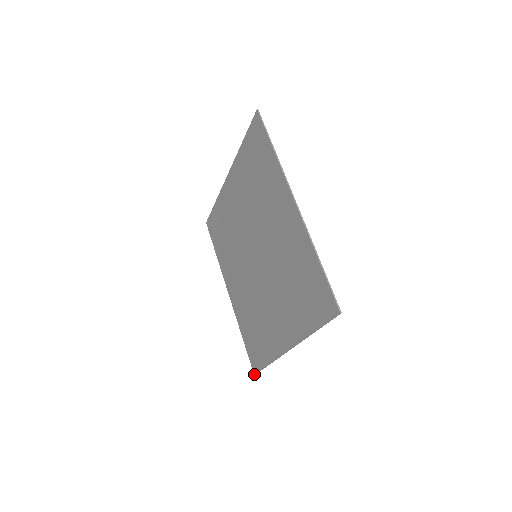
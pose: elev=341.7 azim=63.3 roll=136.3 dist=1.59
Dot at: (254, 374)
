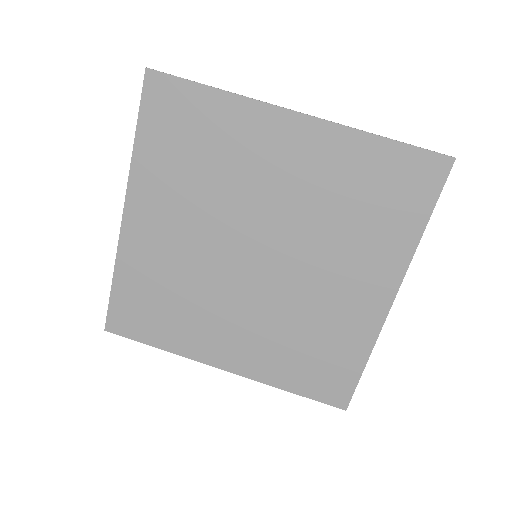
Dot at: (106, 330)
